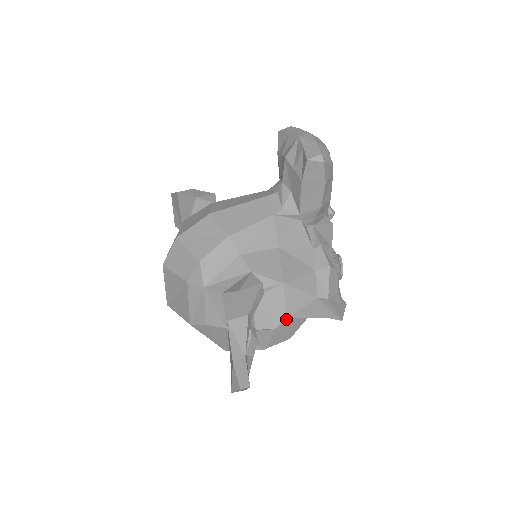
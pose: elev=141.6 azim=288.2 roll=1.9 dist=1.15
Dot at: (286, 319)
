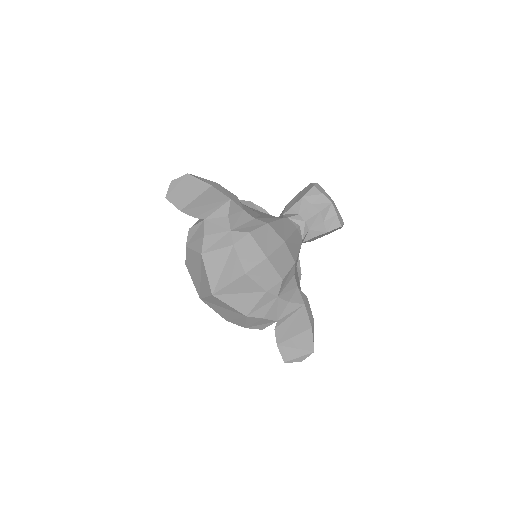
Dot at: occluded
